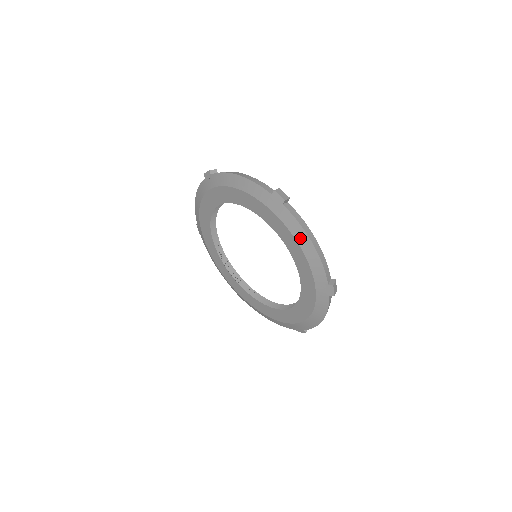
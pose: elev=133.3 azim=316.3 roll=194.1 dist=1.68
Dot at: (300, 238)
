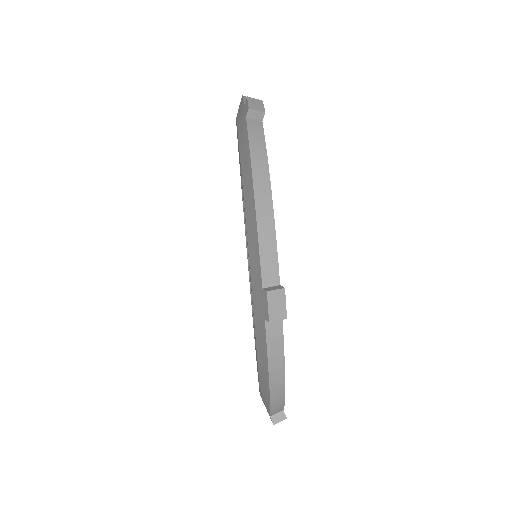
Dot at: (261, 367)
